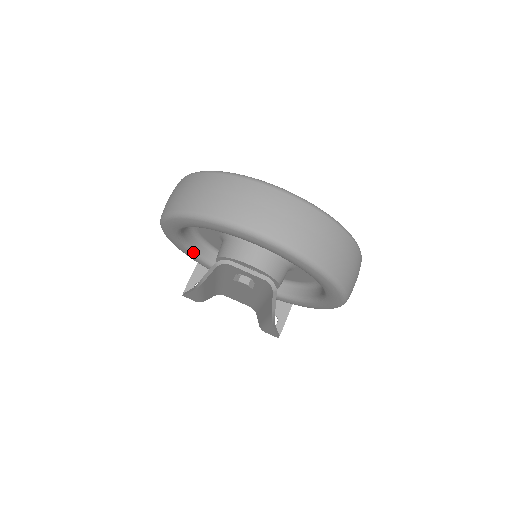
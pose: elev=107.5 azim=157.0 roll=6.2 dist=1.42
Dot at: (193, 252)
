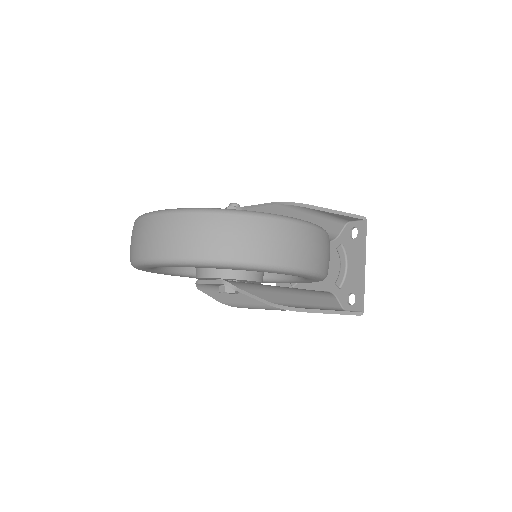
Dot at: occluded
